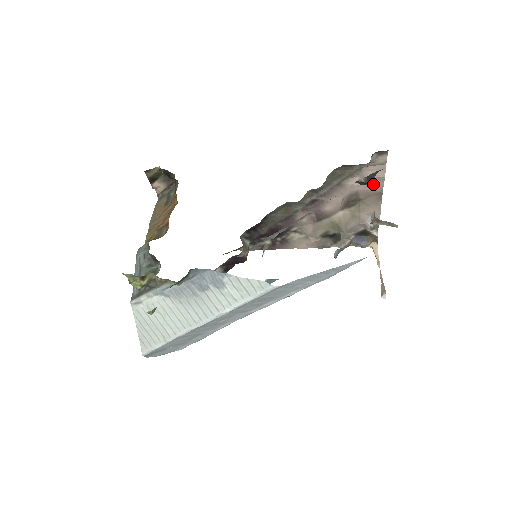
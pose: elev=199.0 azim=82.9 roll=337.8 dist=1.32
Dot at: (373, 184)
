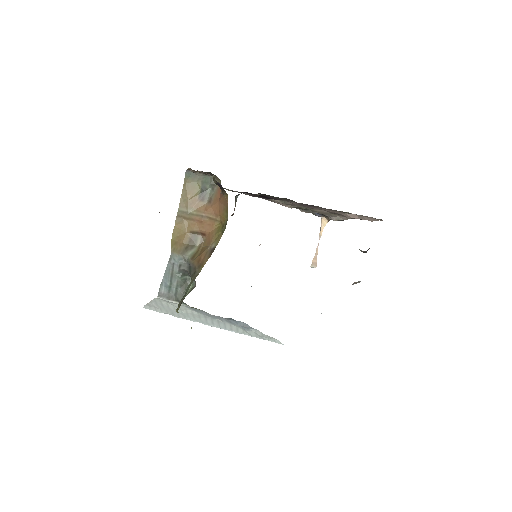
Dot at: occluded
